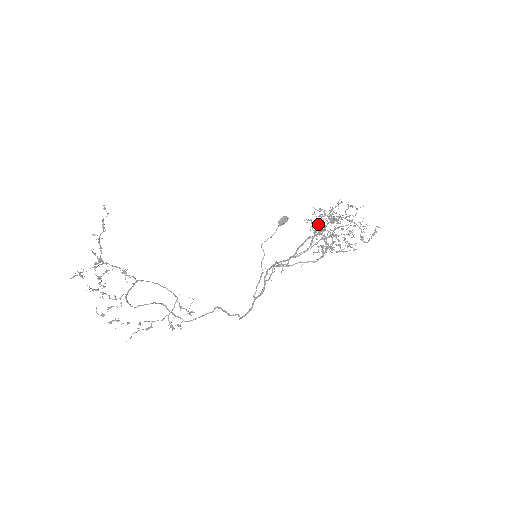
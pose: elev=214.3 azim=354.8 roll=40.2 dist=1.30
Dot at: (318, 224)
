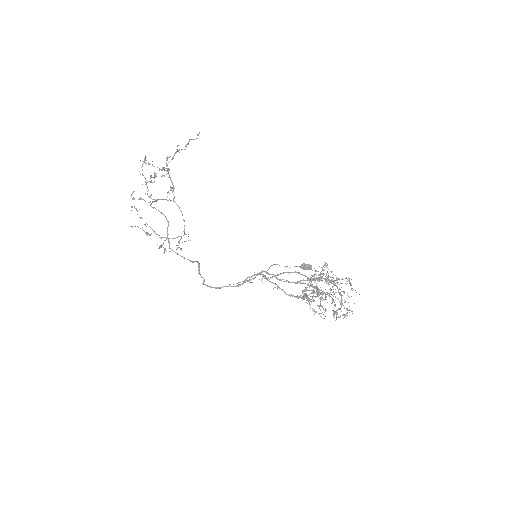
Dot at: occluded
